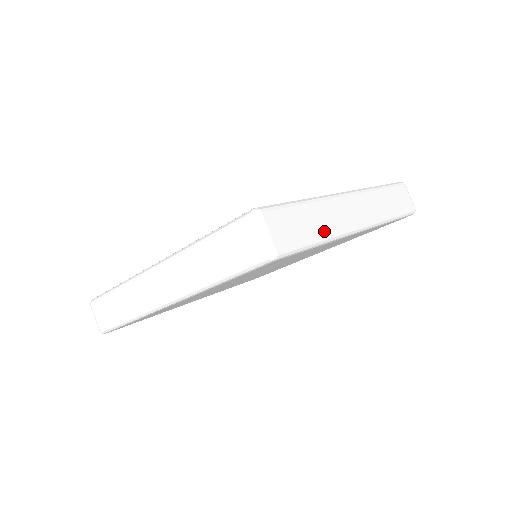
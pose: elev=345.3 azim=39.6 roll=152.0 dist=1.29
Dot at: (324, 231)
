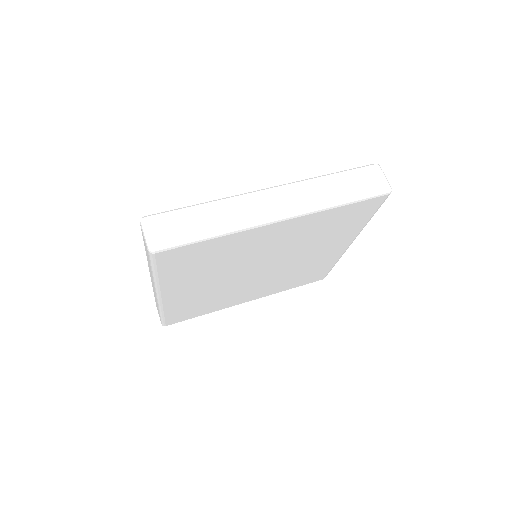
Dot at: occluded
